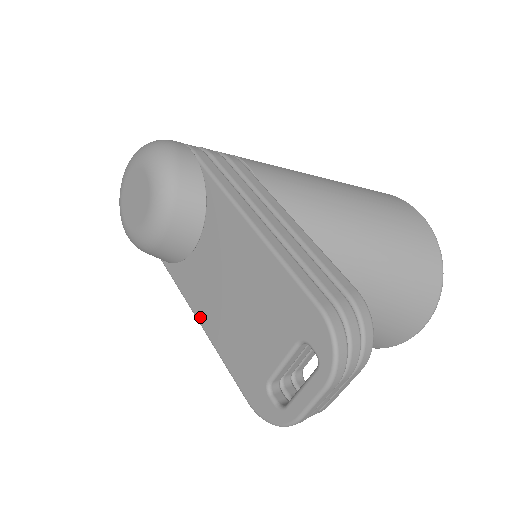
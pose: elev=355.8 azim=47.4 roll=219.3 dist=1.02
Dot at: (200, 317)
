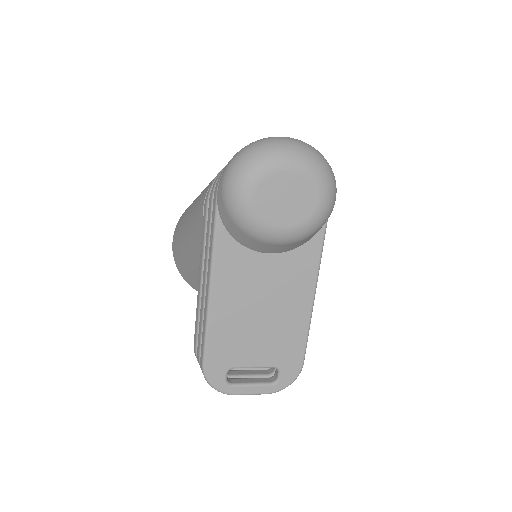
Dot at: (216, 292)
